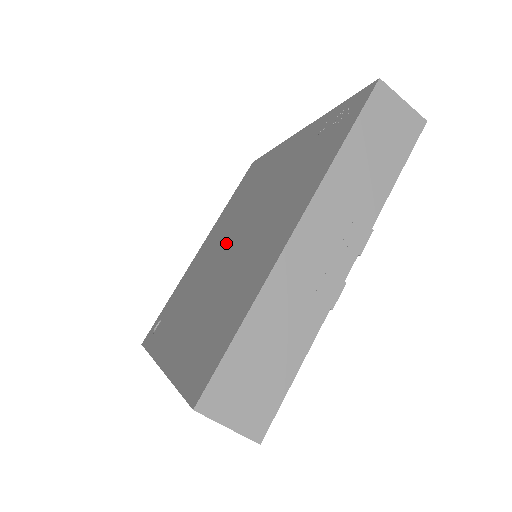
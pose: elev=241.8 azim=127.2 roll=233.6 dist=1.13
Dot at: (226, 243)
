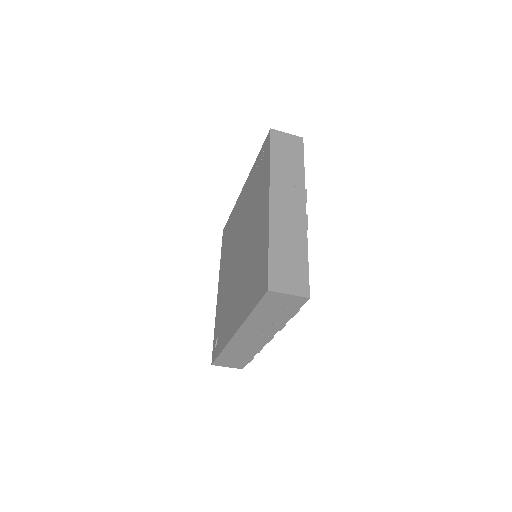
Dot at: (235, 260)
